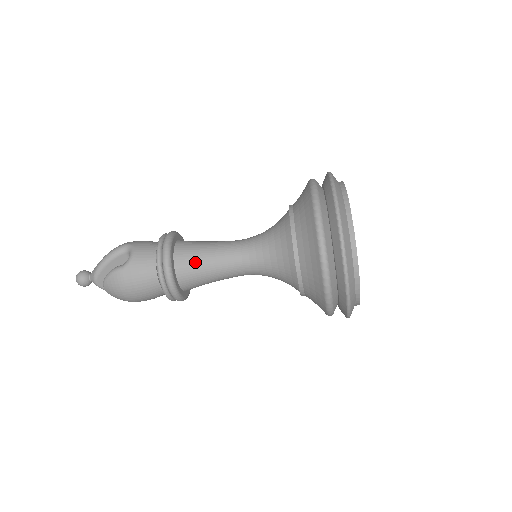
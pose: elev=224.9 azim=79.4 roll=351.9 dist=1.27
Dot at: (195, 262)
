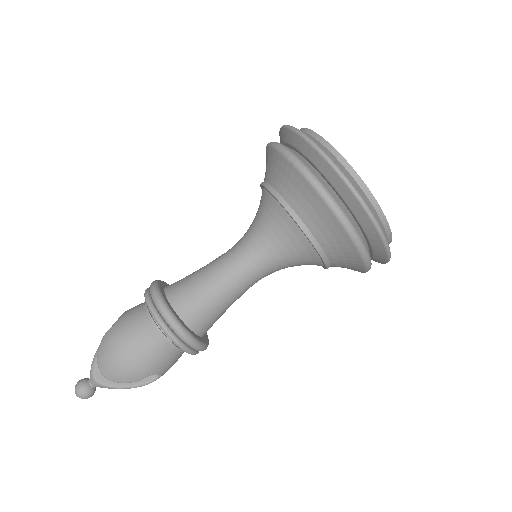
Dot at: (187, 281)
